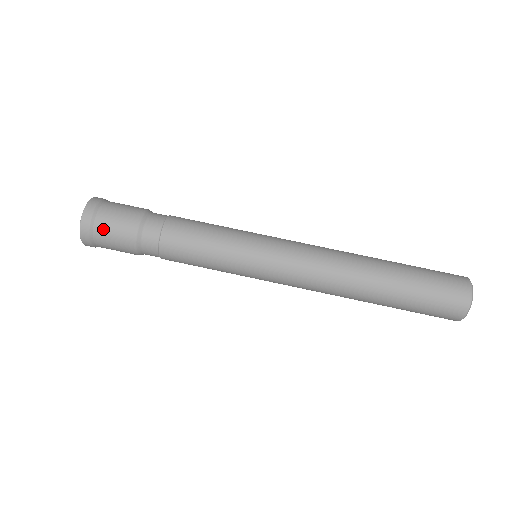
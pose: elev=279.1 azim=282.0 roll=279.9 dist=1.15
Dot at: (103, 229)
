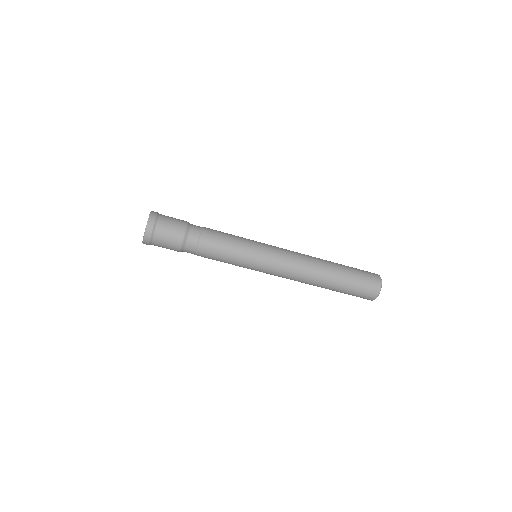
Dot at: (158, 245)
